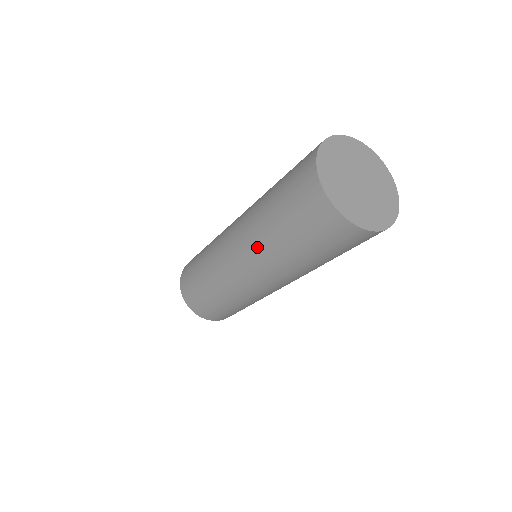
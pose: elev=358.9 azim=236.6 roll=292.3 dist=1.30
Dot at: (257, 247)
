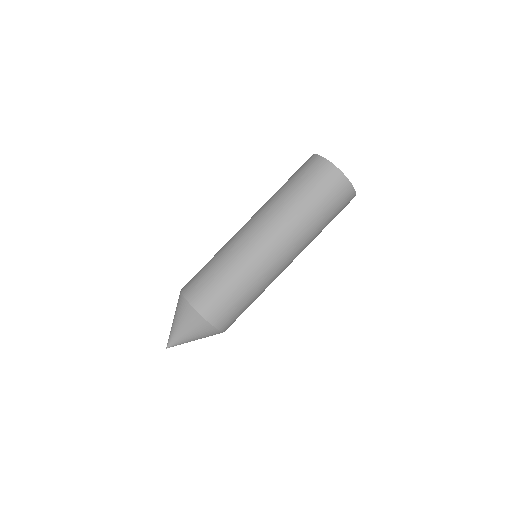
Dot at: (277, 212)
